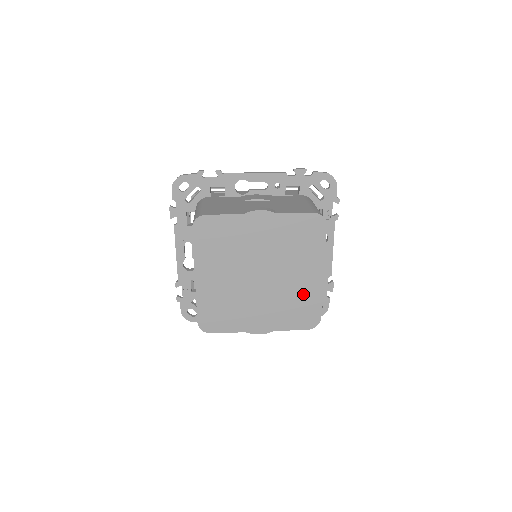
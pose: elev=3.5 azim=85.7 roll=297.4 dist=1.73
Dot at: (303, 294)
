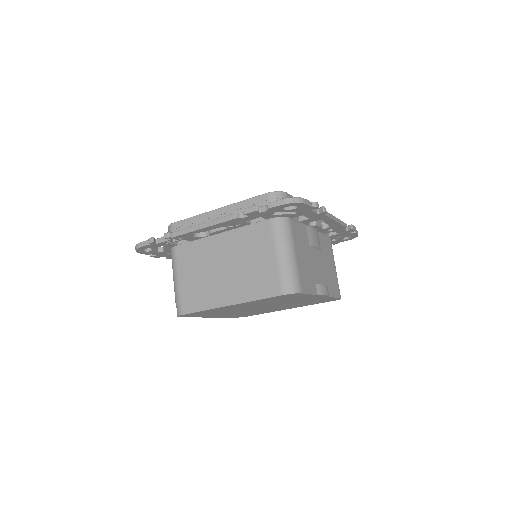
Dot at: occluded
